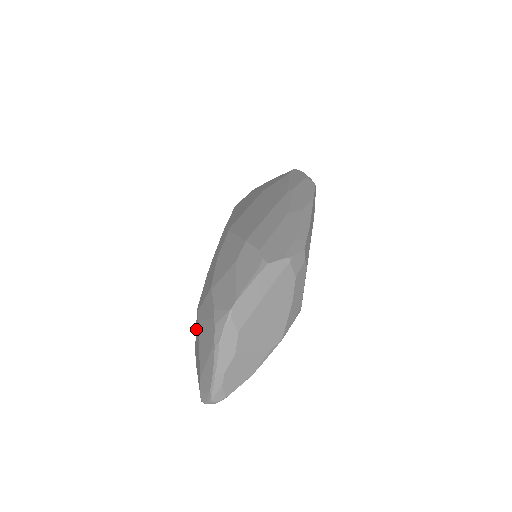
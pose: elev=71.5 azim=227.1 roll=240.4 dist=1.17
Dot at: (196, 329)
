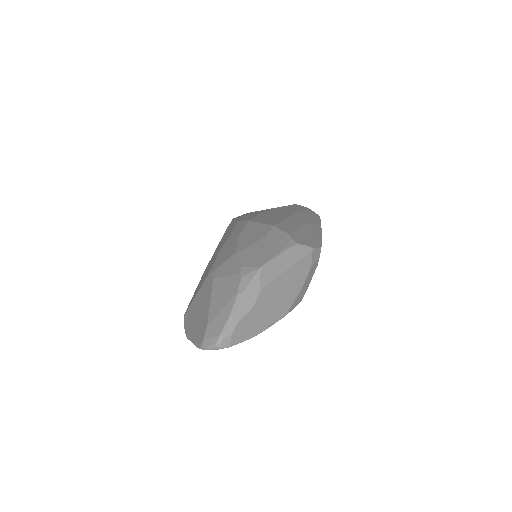
Dot at: (200, 292)
